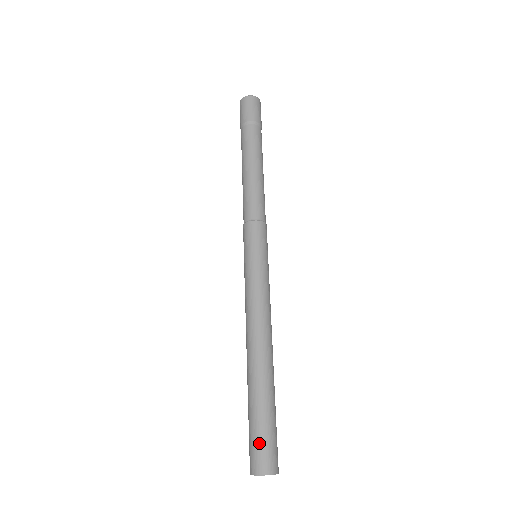
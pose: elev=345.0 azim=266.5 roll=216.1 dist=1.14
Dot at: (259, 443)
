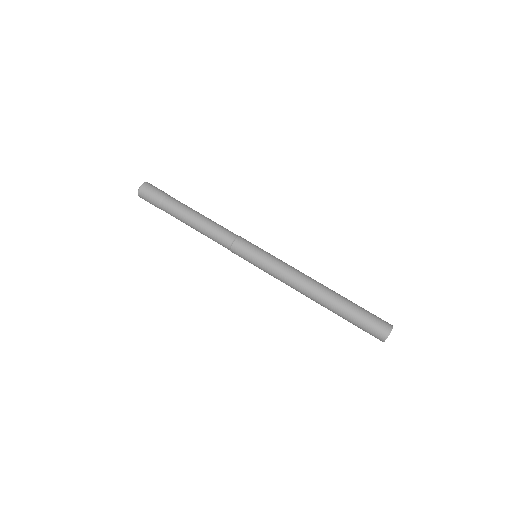
Dot at: (373, 322)
